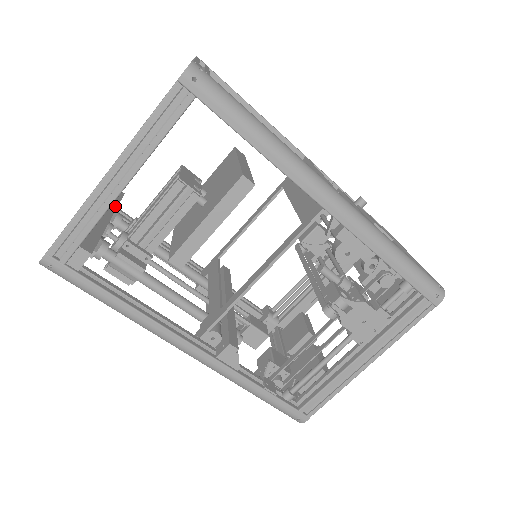
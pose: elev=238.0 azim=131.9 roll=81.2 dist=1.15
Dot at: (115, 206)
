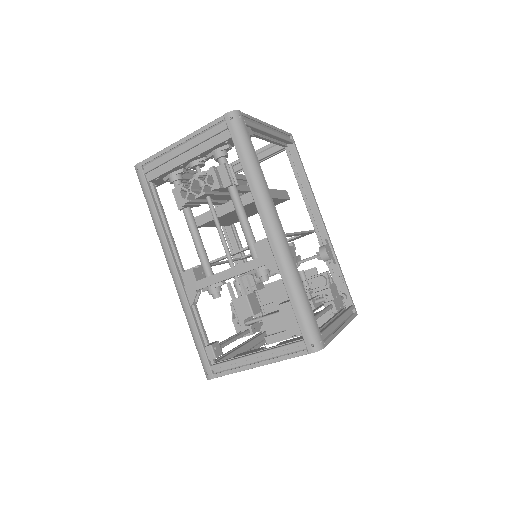
Dot at: occluded
